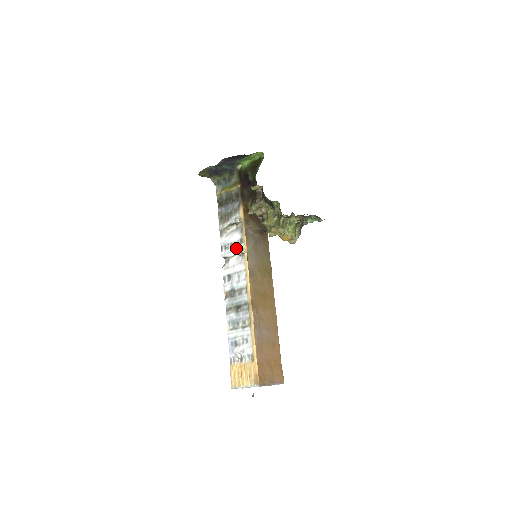
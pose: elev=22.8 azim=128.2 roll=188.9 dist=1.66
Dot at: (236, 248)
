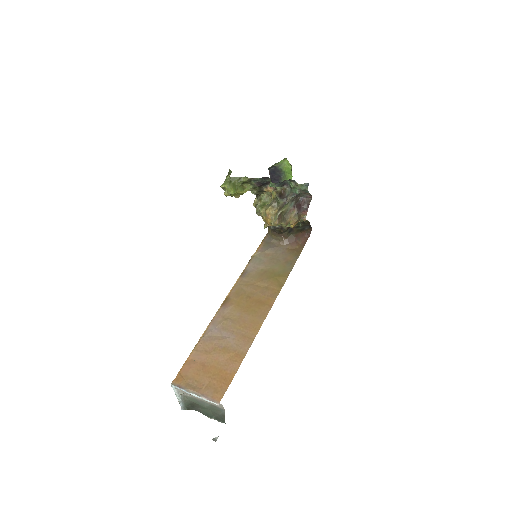
Dot at: occluded
